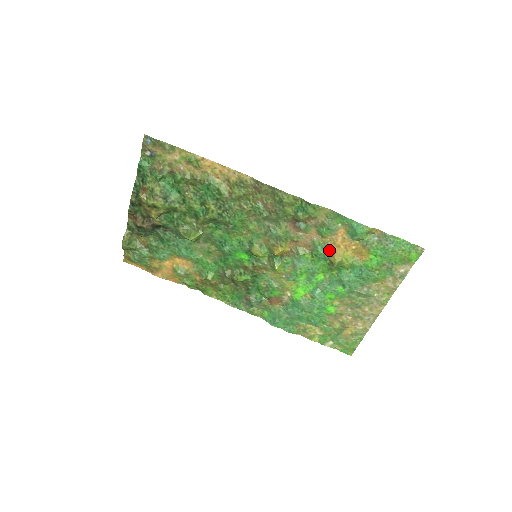
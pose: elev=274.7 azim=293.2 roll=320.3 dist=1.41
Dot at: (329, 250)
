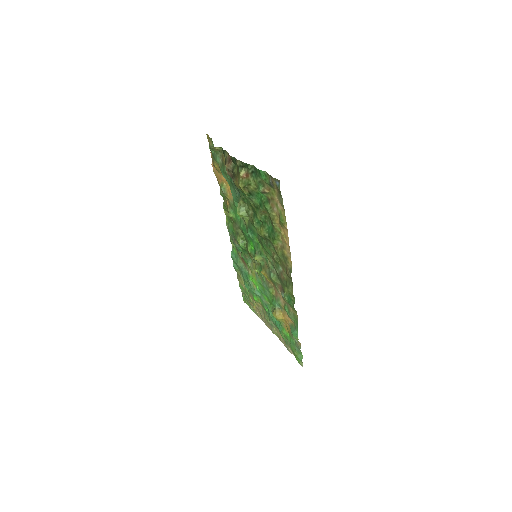
Dot at: (279, 309)
